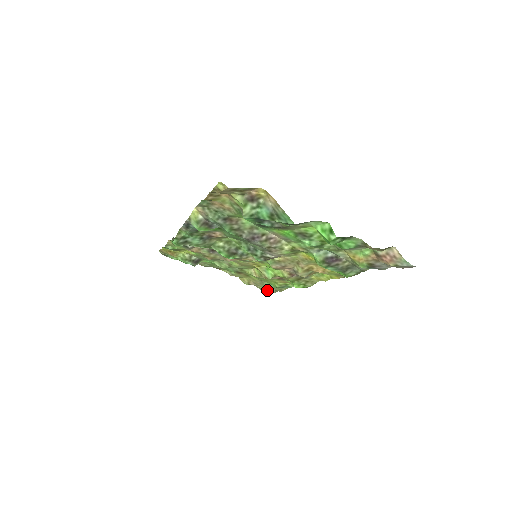
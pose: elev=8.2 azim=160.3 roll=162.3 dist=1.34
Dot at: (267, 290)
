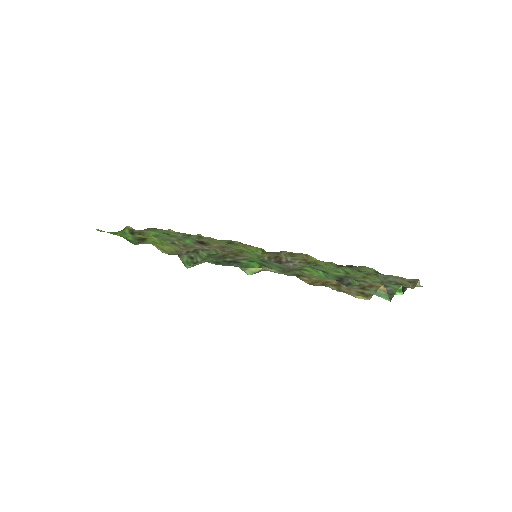
Dot at: occluded
